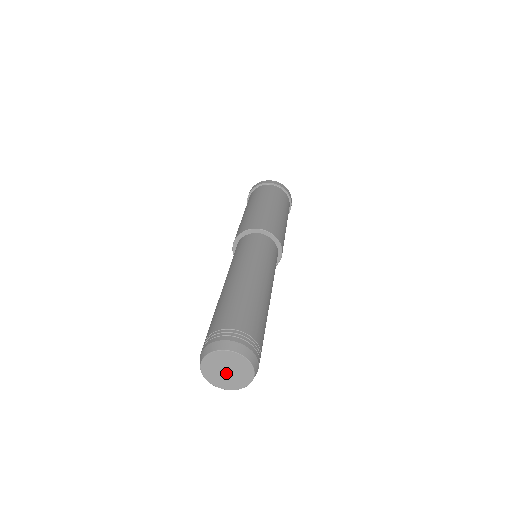
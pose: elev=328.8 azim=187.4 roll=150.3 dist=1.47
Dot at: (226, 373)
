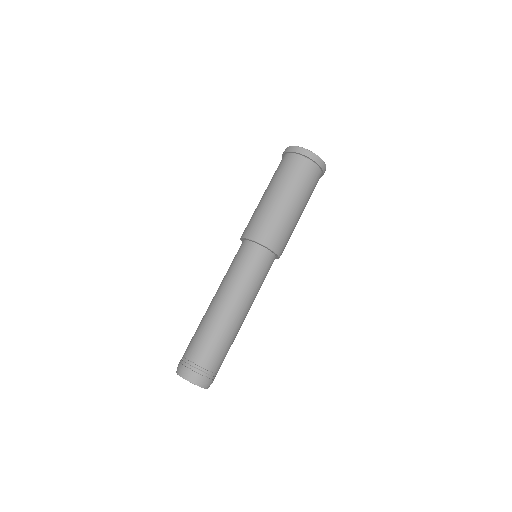
Dot at: occluded
